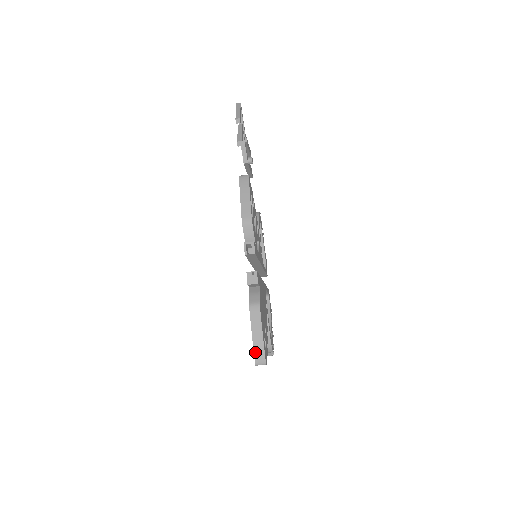
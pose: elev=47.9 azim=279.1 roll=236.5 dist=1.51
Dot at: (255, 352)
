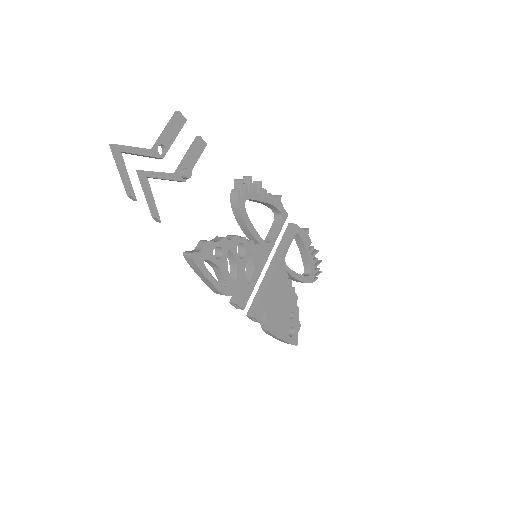
Dot at: occluded
